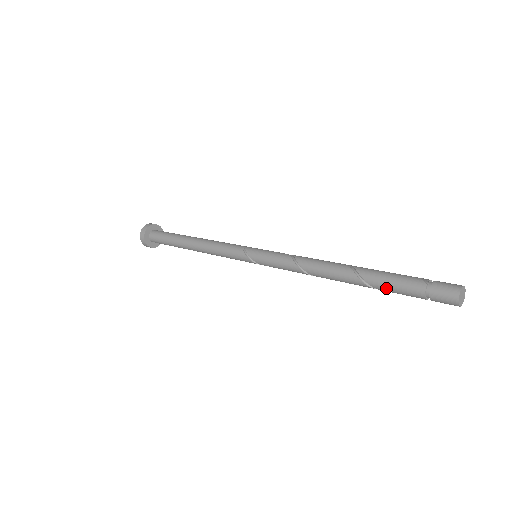
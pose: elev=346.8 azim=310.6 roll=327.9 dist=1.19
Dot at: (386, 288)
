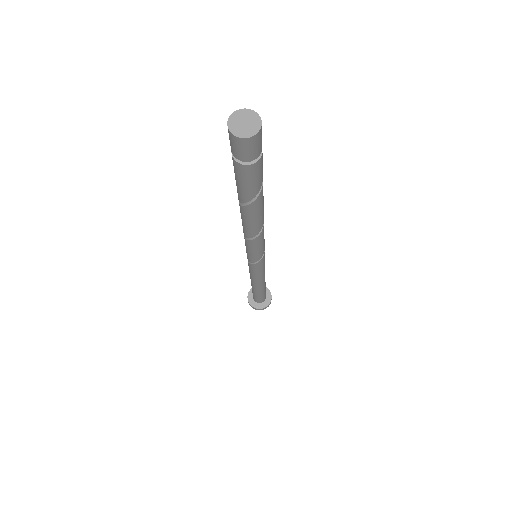
Dot at: (244, 192)
